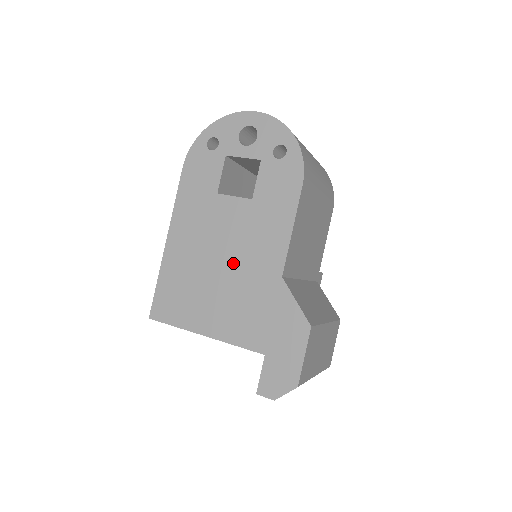
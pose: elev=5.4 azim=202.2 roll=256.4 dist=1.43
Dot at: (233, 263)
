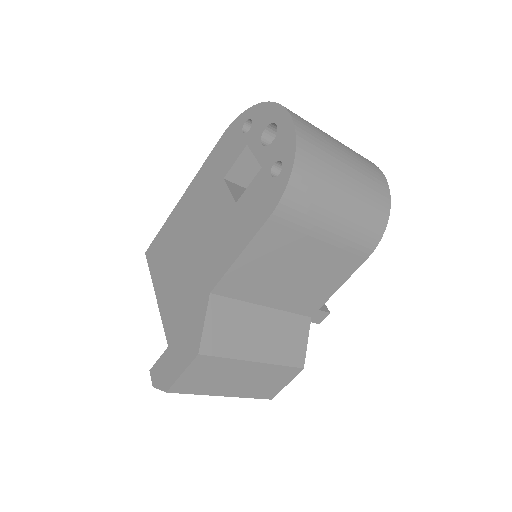
Dot at: (197, 252)
